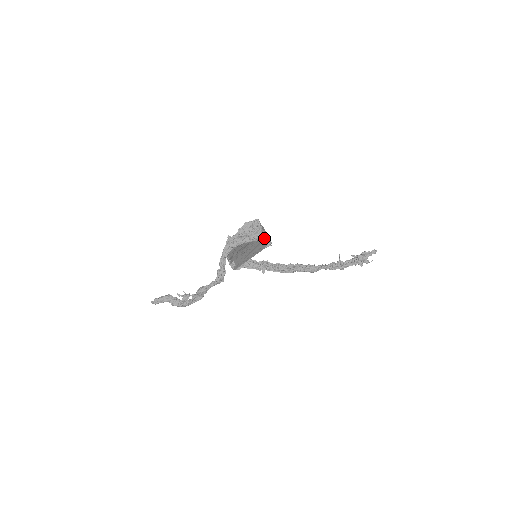
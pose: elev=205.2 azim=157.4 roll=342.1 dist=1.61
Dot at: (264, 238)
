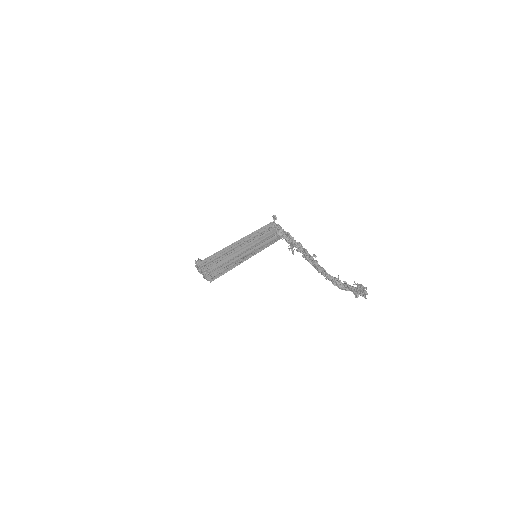
Dot at: (205, 277)
